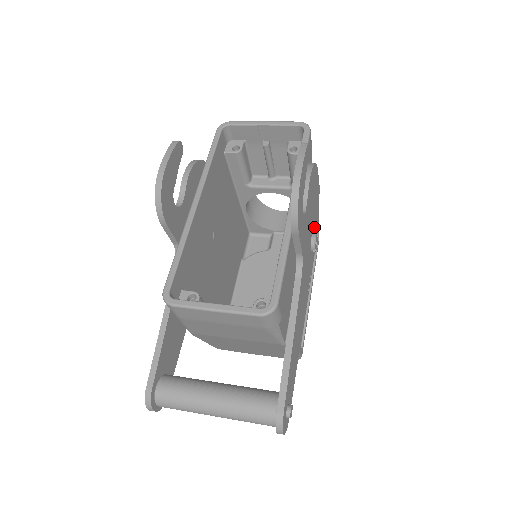
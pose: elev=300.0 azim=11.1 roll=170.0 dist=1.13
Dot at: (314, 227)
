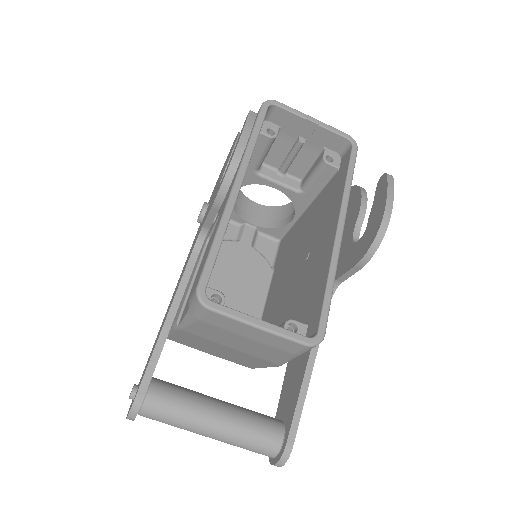
Dot at: occluded
